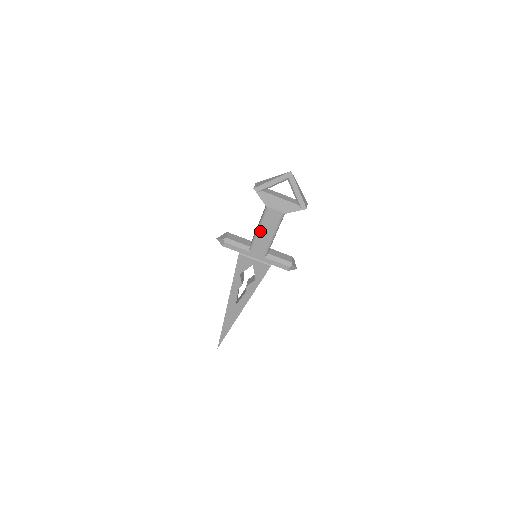
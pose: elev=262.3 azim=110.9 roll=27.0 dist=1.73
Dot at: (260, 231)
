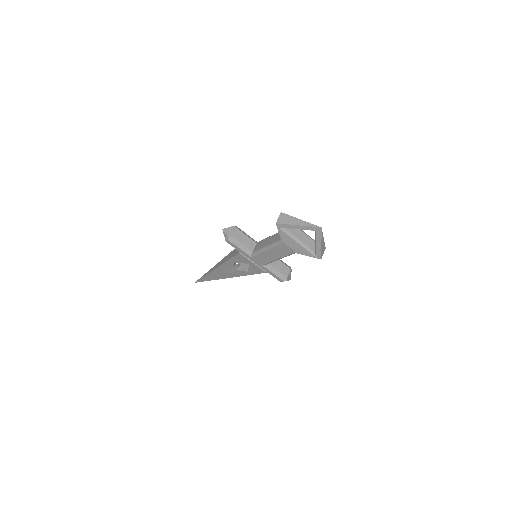
Dot at: (267, 251)
